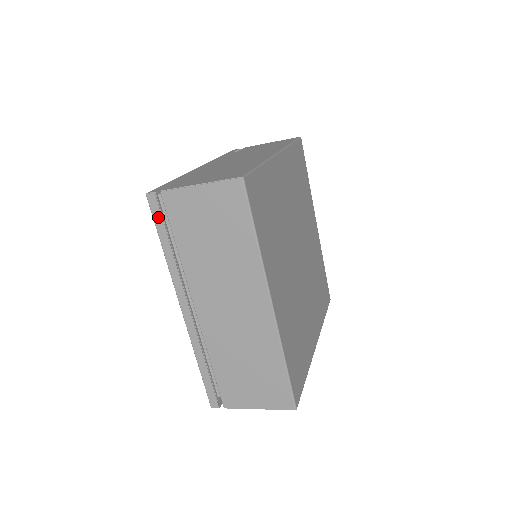
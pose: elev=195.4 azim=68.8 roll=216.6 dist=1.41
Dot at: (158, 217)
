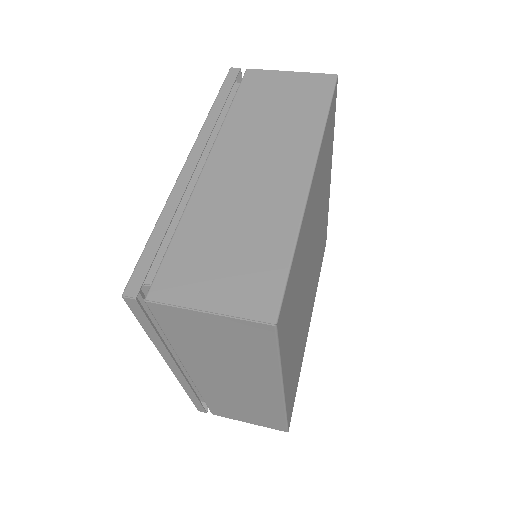
Dot at: (141, 316)
